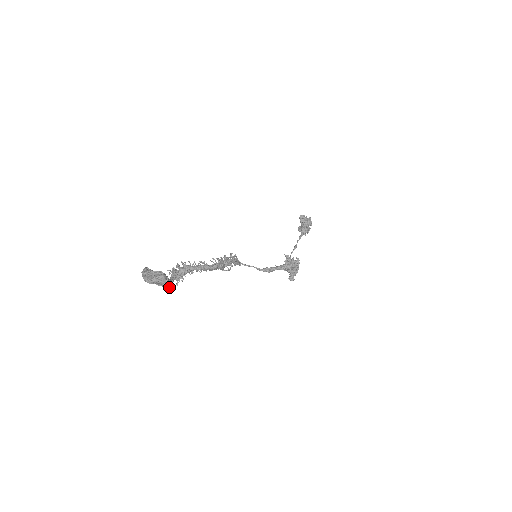
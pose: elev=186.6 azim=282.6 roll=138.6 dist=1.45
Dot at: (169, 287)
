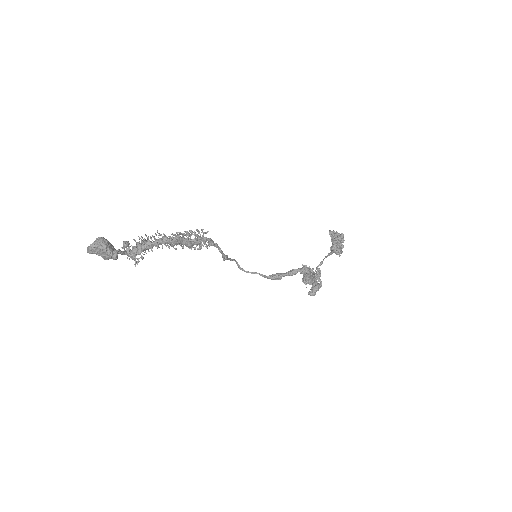
Dot at: (114, 258)
